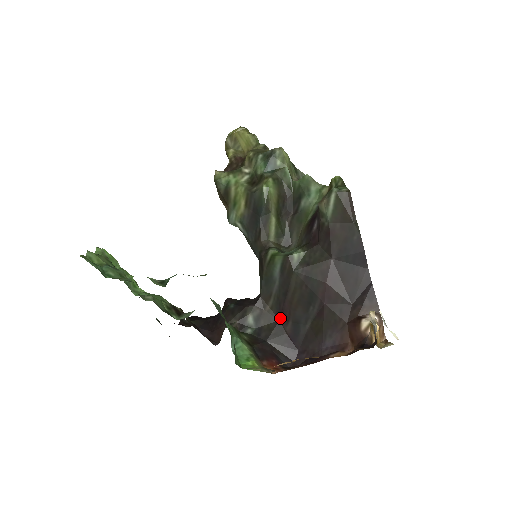
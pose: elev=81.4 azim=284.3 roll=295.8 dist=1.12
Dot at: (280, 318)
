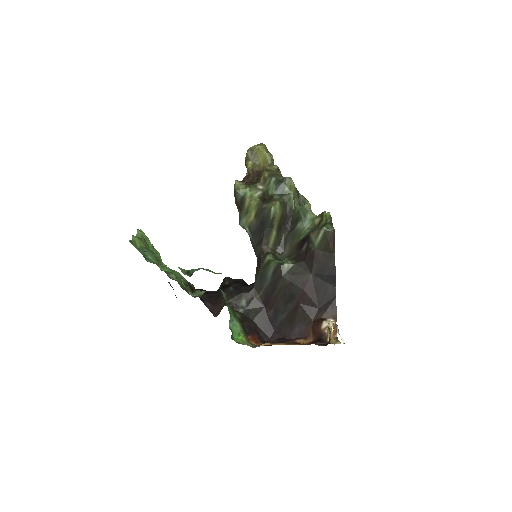
Dot at: (265, 305)
